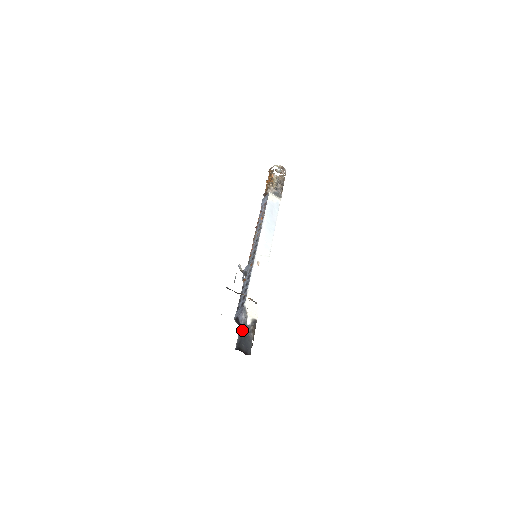
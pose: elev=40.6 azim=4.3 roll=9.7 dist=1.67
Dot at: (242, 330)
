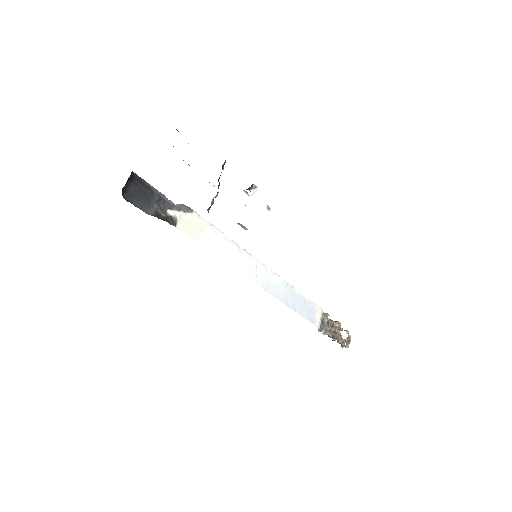
Dot at: (160, 195)
